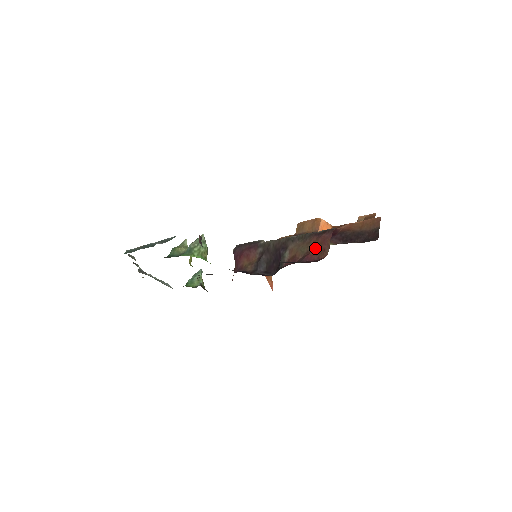
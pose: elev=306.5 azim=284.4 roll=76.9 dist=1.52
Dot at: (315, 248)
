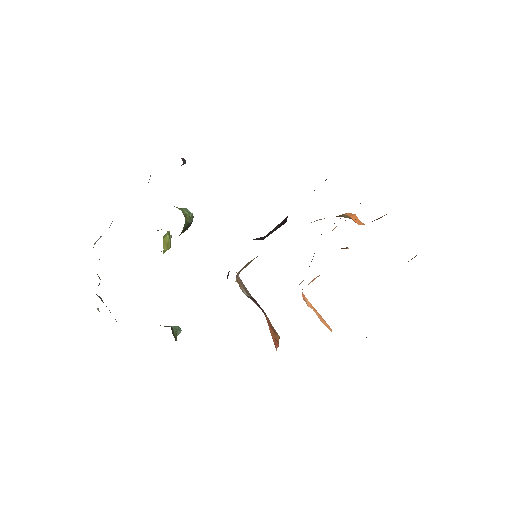
Dot at: occluded
